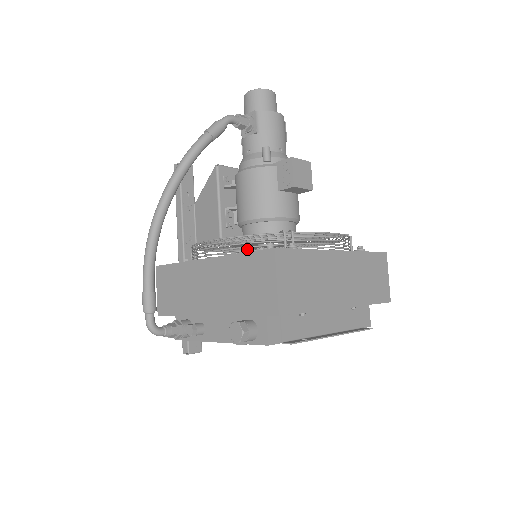
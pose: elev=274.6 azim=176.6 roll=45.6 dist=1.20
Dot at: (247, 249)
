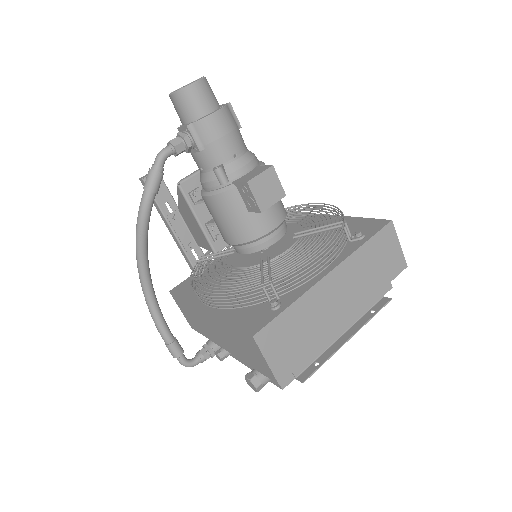
Dot at: occluded
